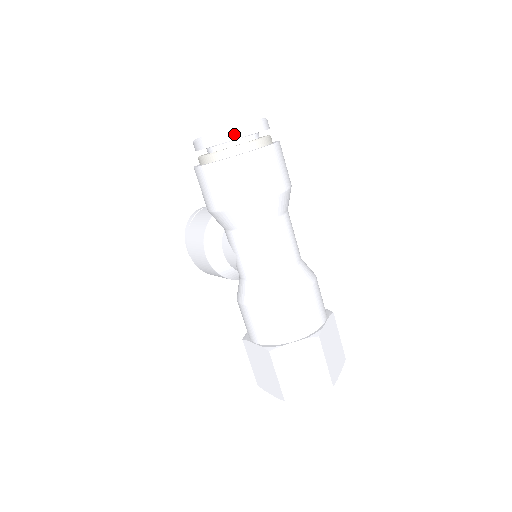
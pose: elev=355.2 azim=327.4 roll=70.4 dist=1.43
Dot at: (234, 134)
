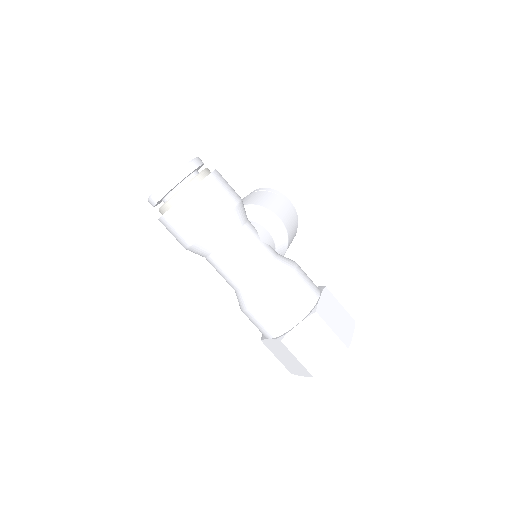
Dot at: (151, 203)
